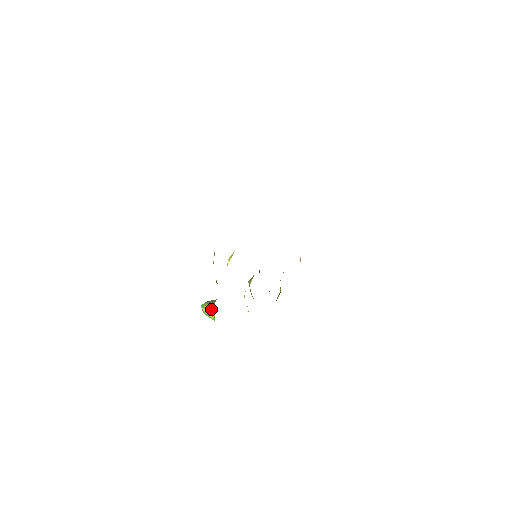
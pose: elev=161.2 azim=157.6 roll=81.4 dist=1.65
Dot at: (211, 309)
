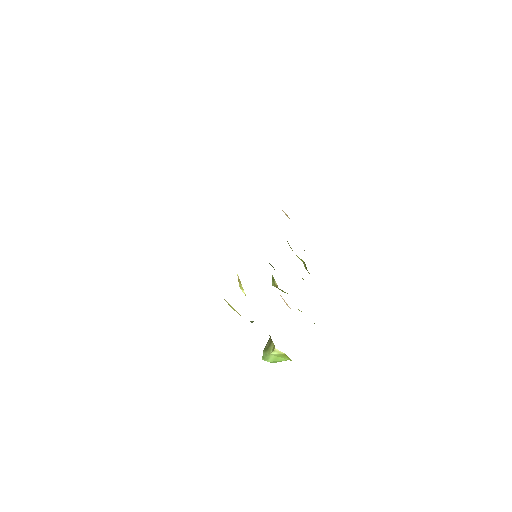
Dot at: (277, 354)
